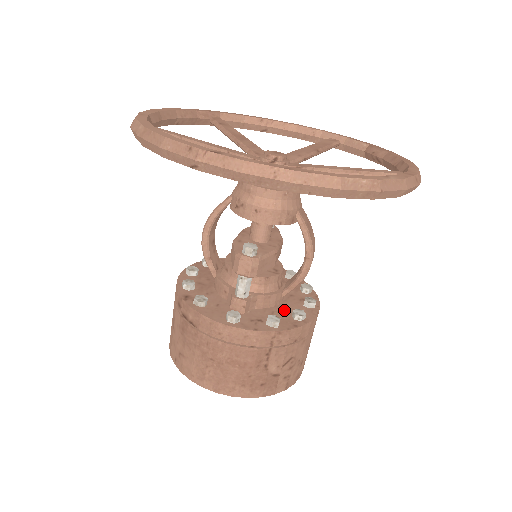
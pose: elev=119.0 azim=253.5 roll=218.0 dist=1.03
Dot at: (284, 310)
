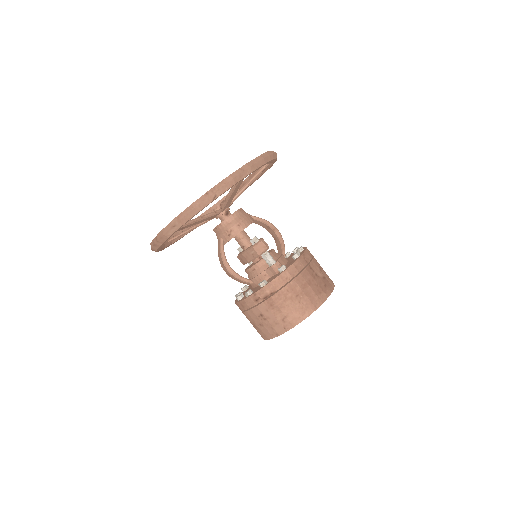
Dot at: occluded
